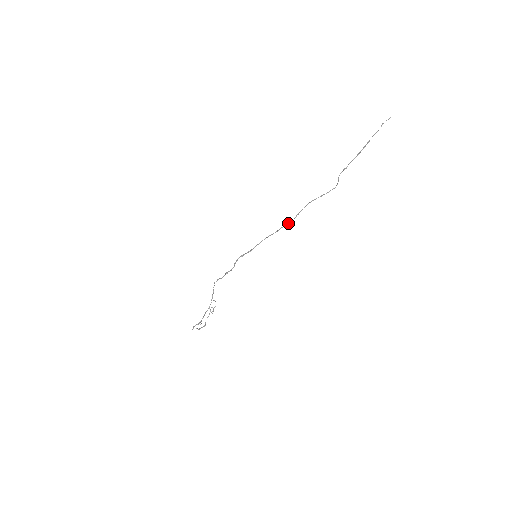
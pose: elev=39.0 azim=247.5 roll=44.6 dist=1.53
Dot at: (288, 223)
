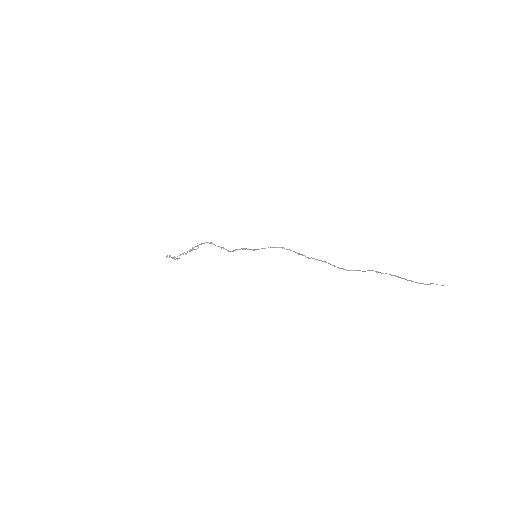
Dot at: (301, 254)
